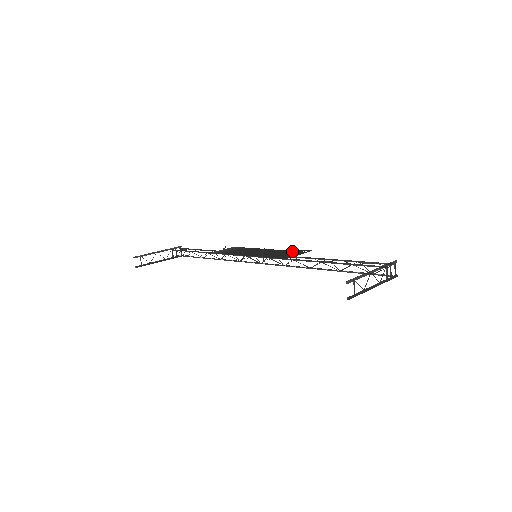
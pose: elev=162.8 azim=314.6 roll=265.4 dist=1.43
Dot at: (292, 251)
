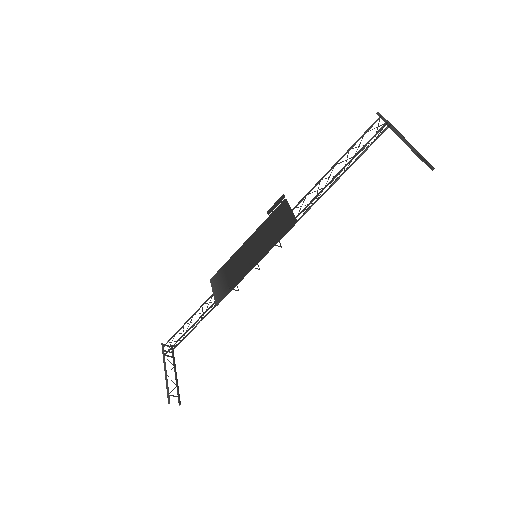
Dot at: (272, 215)
